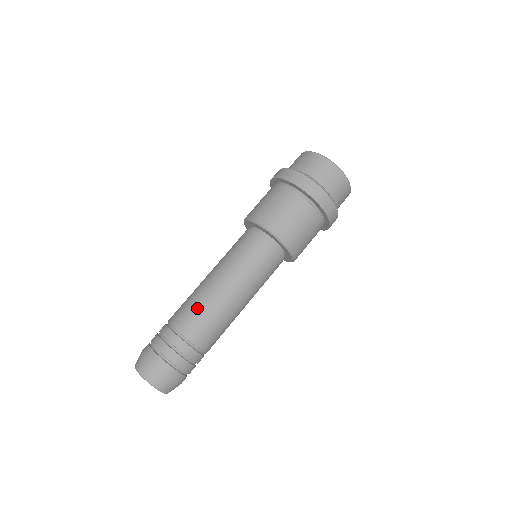
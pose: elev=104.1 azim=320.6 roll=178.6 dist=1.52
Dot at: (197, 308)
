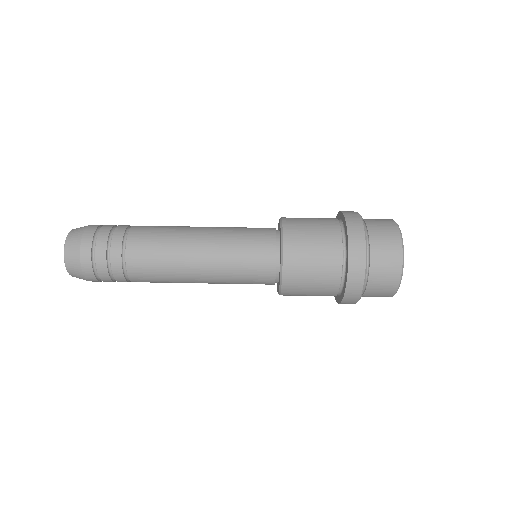
Dot at: (159, 248)
